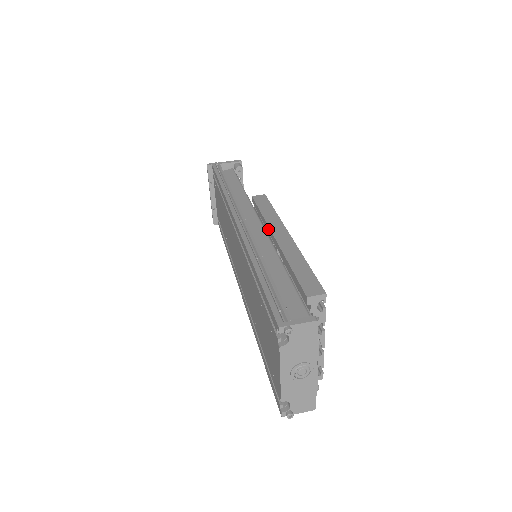
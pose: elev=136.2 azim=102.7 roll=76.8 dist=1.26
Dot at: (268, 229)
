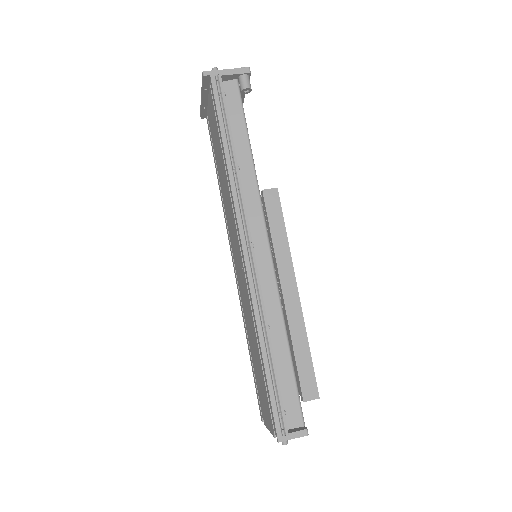
Dot at: (277, 270)
